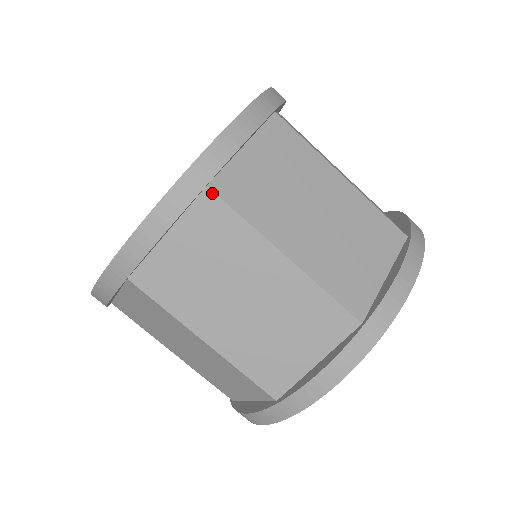
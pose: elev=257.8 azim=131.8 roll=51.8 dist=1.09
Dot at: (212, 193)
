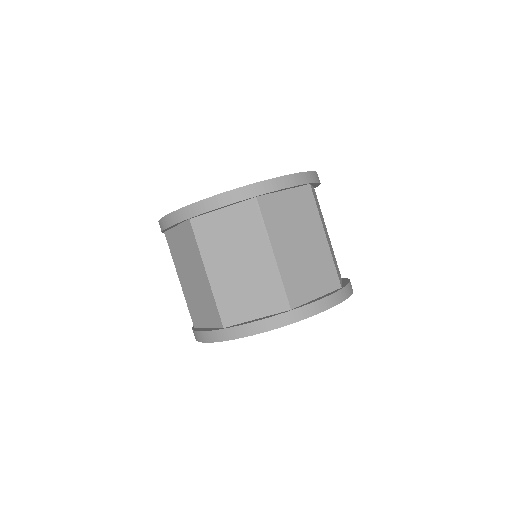
Dot at: (257, 202)
